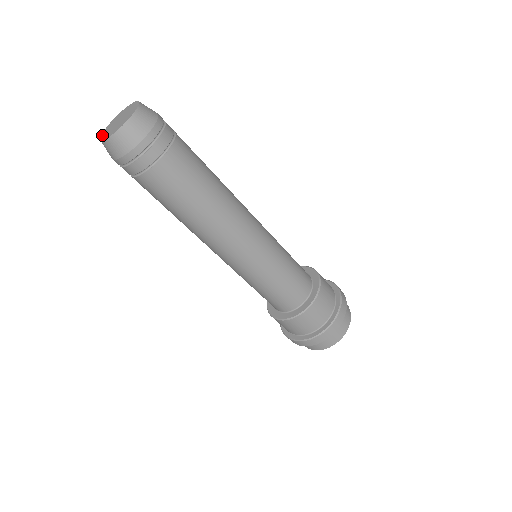
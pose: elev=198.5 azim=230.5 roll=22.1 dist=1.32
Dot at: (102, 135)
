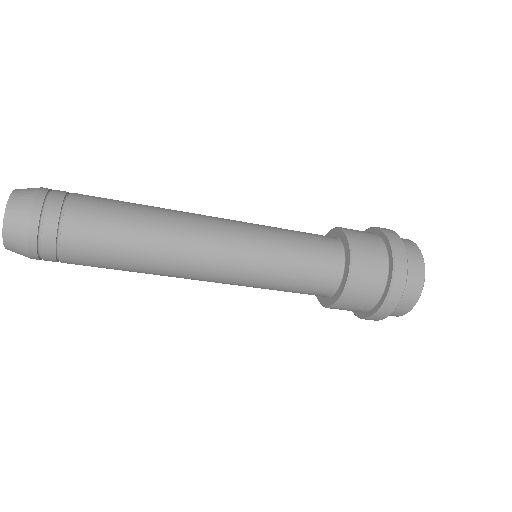
Dot at: occluded
